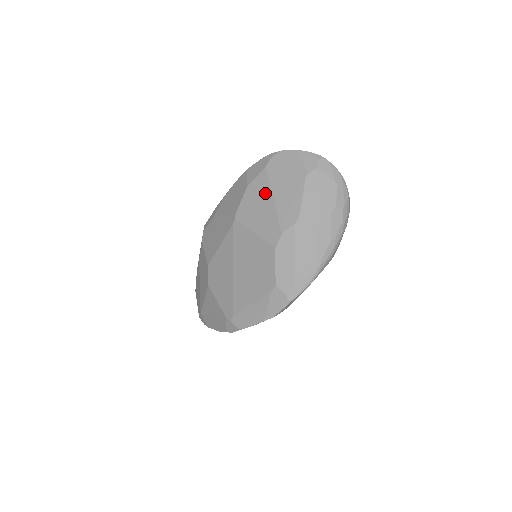
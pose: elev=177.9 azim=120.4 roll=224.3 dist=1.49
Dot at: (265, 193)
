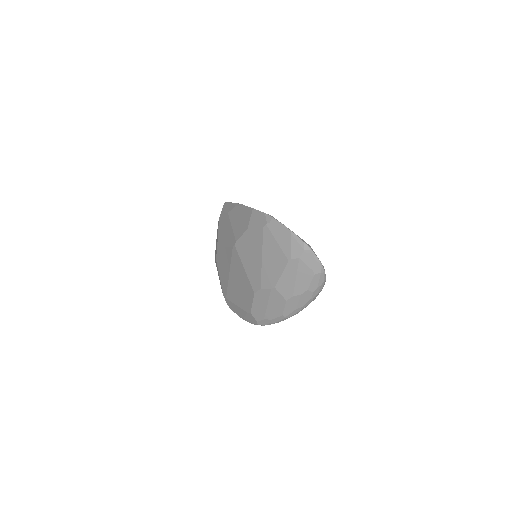
Dot at: (258, 248)
